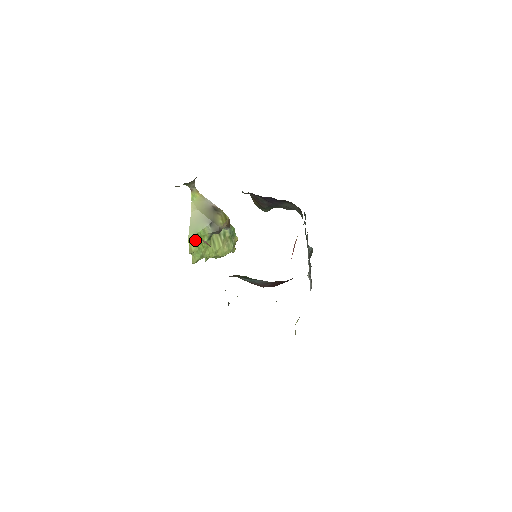
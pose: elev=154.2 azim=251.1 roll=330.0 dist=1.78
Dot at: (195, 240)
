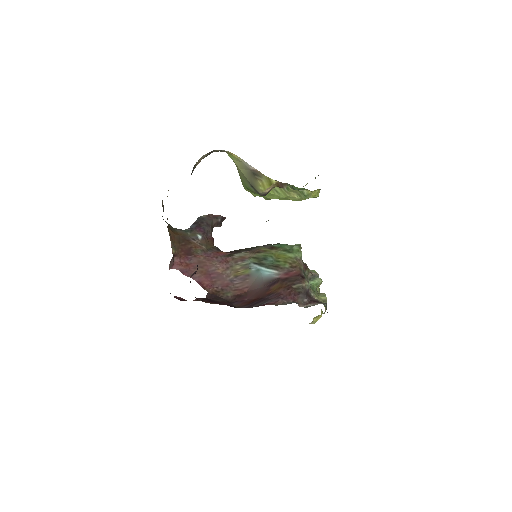
Dot at: (249, 191)
